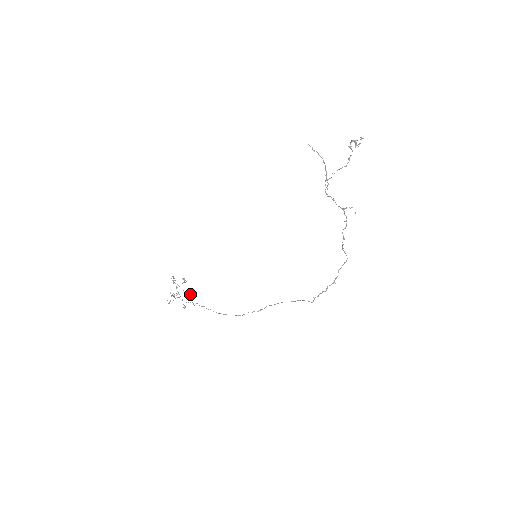
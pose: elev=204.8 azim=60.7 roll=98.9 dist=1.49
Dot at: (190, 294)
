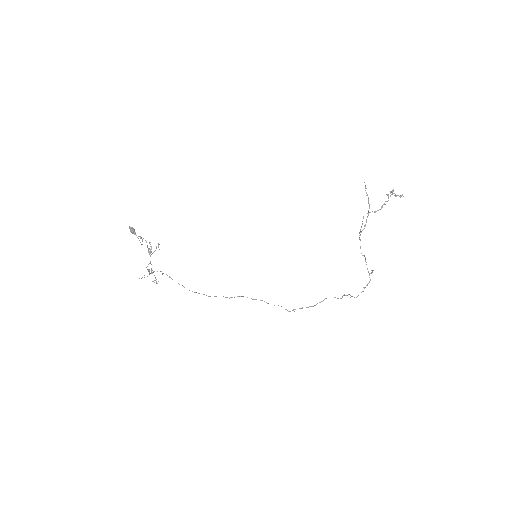
Dot at: (134, 233)
